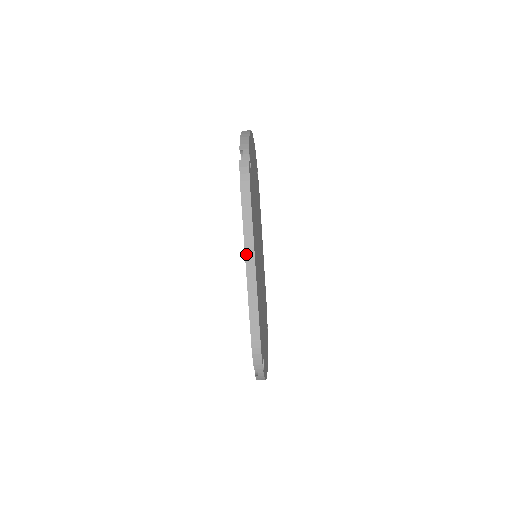
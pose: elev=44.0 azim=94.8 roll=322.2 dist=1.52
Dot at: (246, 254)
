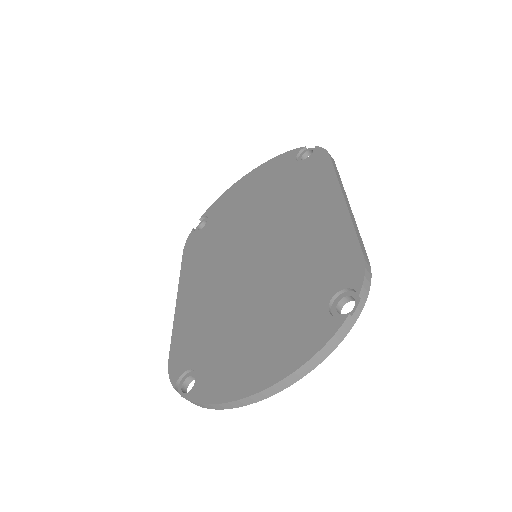
Dot at: (341, 188)
